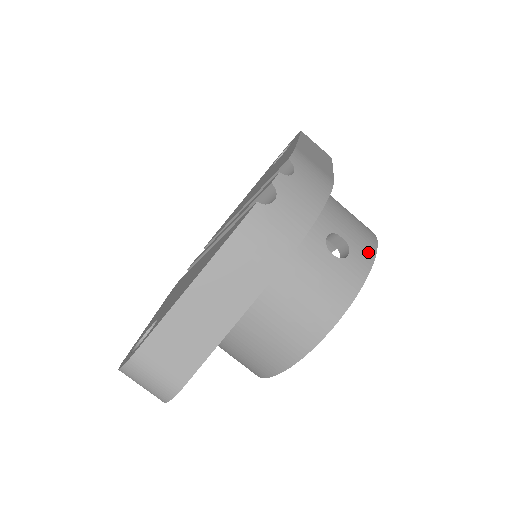
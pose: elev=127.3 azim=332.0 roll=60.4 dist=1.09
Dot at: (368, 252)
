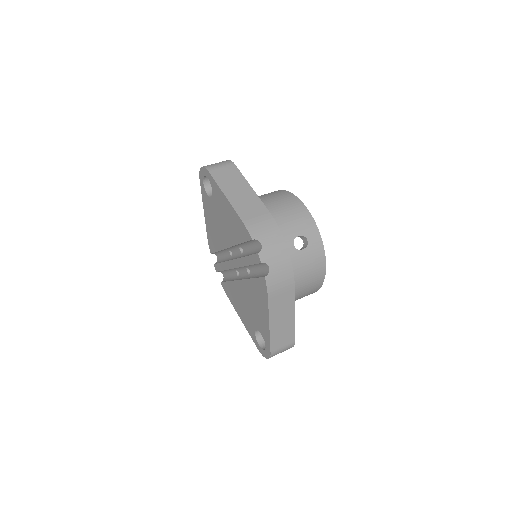
Dot at: (312, 226)
